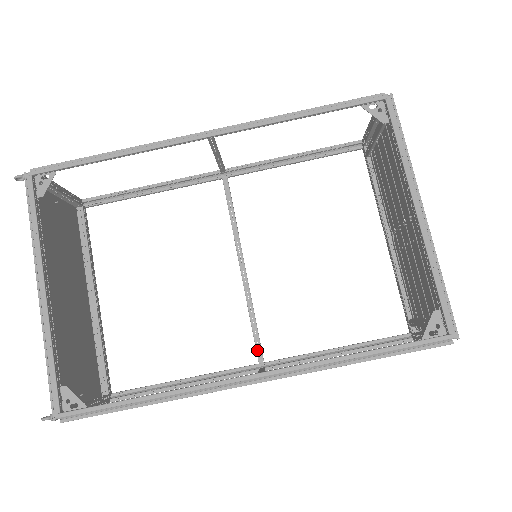
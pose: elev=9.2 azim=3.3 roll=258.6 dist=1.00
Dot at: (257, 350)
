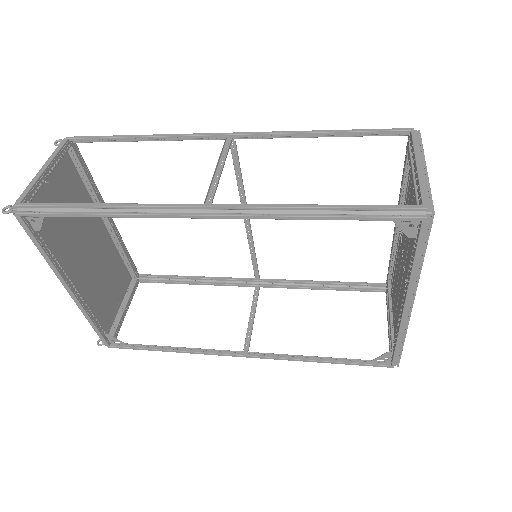
Dot at: (255, 273)
